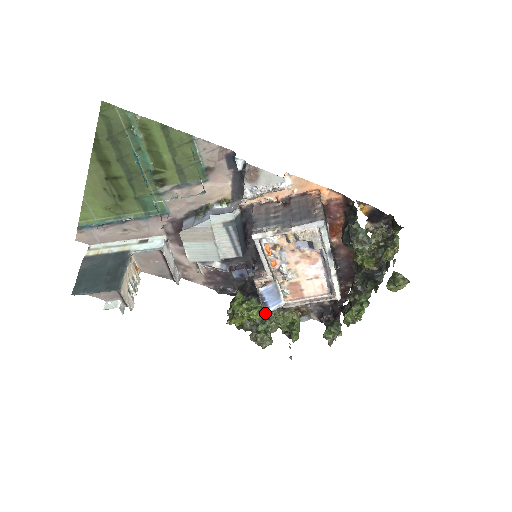
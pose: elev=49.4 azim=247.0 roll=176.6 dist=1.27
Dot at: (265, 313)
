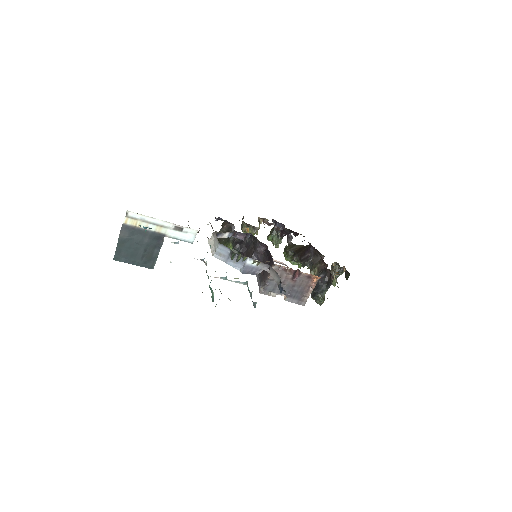
Dot at: occluded
